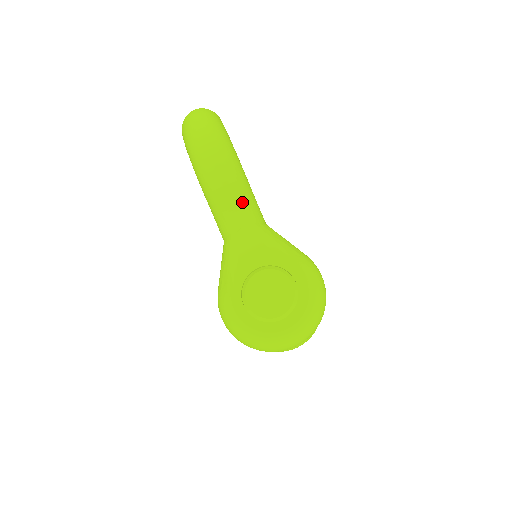
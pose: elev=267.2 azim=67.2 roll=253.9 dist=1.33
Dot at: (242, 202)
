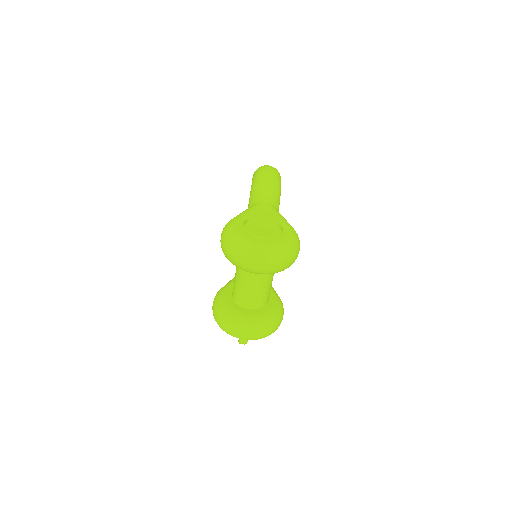
Dot at: (272, 195)
